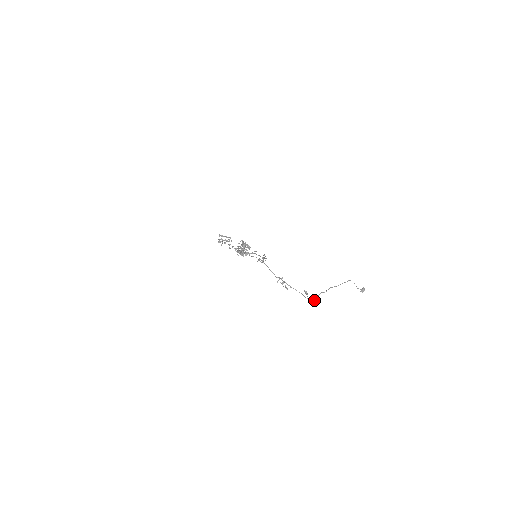
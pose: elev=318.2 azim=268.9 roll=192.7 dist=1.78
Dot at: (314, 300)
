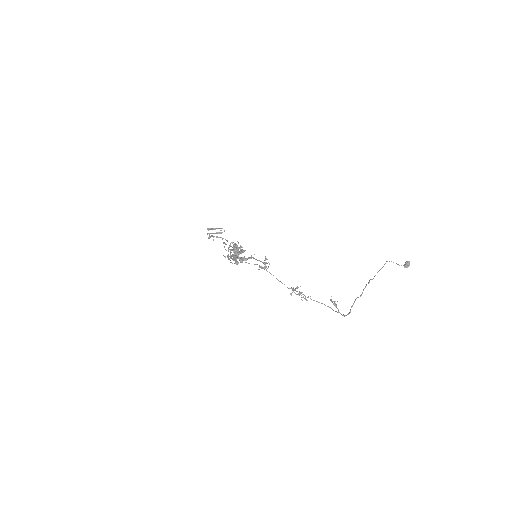
Dot at: (348, 313)
